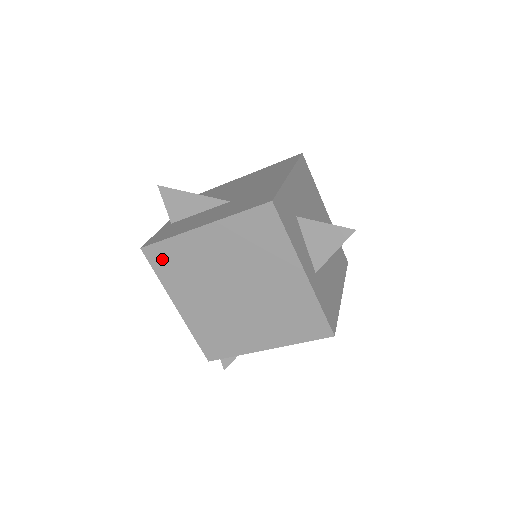
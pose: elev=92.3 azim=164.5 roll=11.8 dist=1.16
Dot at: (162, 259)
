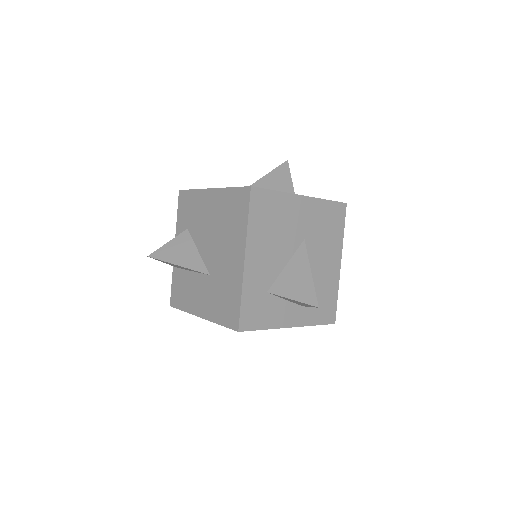
Dot at: occluded
